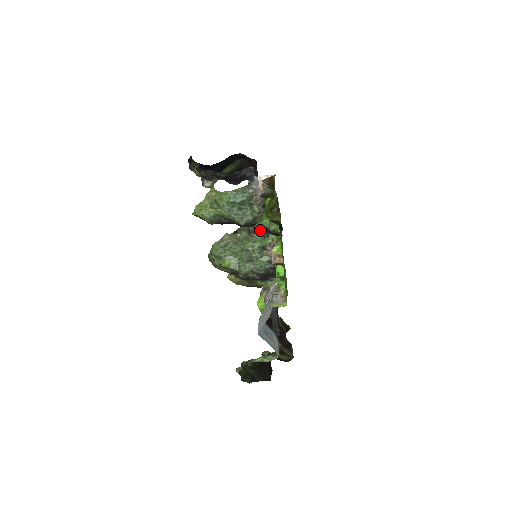
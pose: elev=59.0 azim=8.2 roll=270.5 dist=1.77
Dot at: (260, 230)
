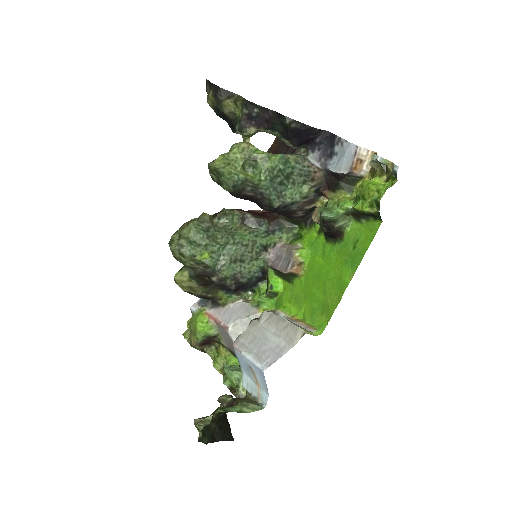
Dot at: (264, 222)
